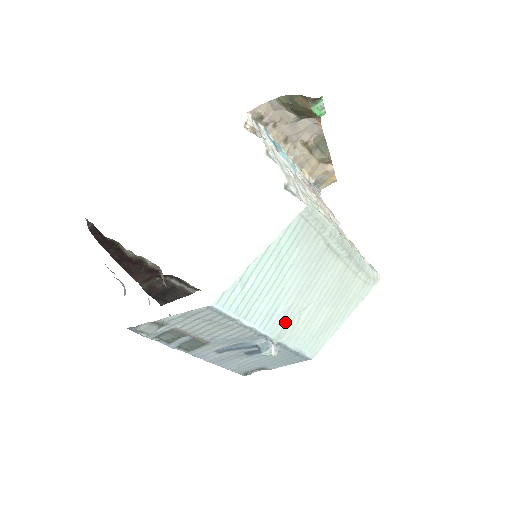
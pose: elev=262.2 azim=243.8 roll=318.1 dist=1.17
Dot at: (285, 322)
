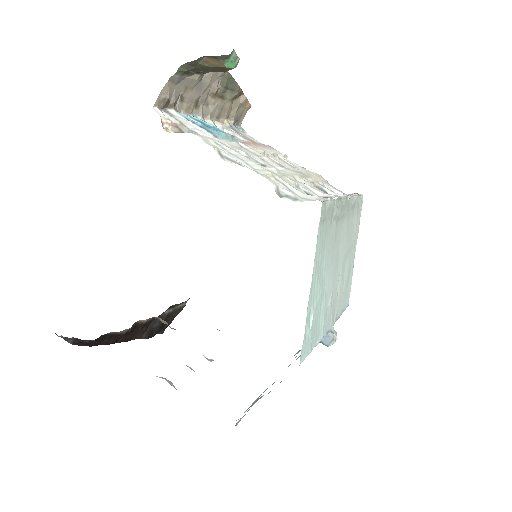
Dot at: (332, 308)
